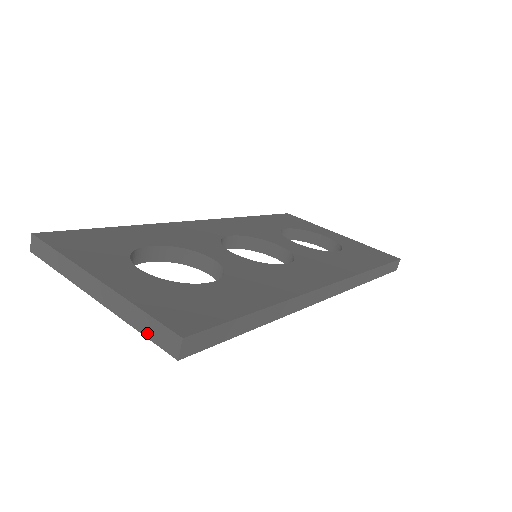
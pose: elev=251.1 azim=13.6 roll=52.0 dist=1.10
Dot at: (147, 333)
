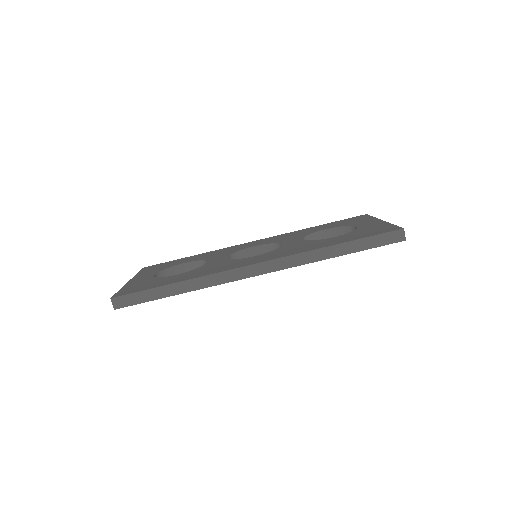
Dot at: occluded
